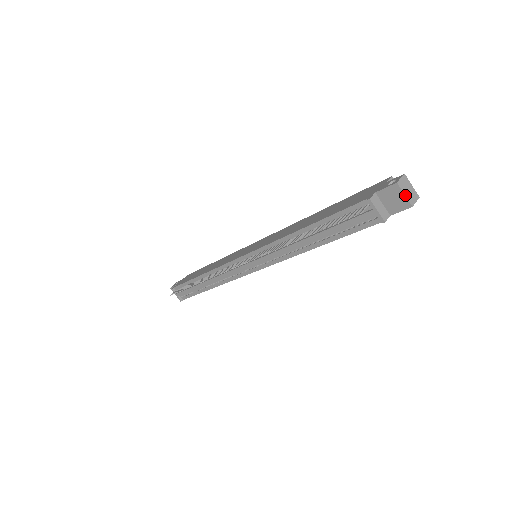
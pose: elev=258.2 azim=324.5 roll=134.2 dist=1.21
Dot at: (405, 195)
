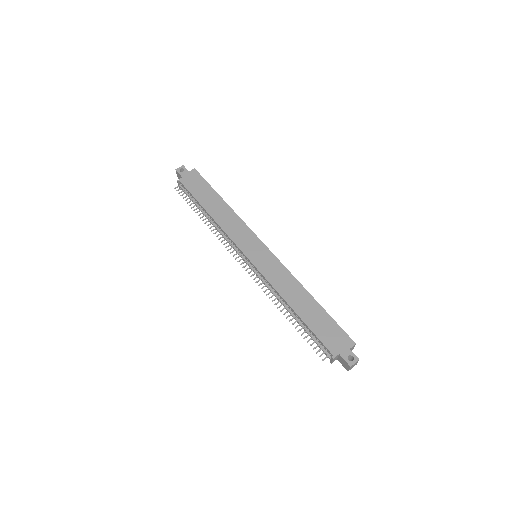
Dot at: (349, 369)
